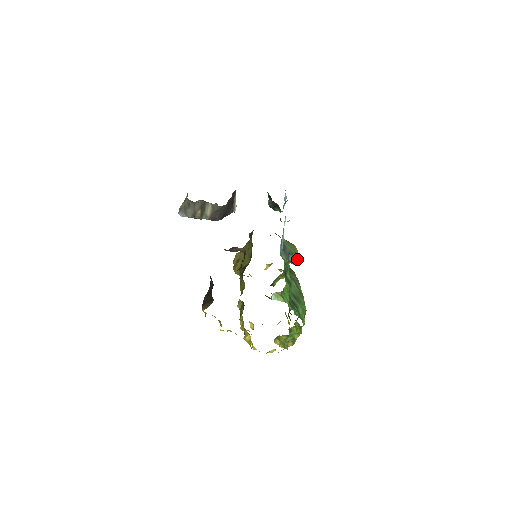
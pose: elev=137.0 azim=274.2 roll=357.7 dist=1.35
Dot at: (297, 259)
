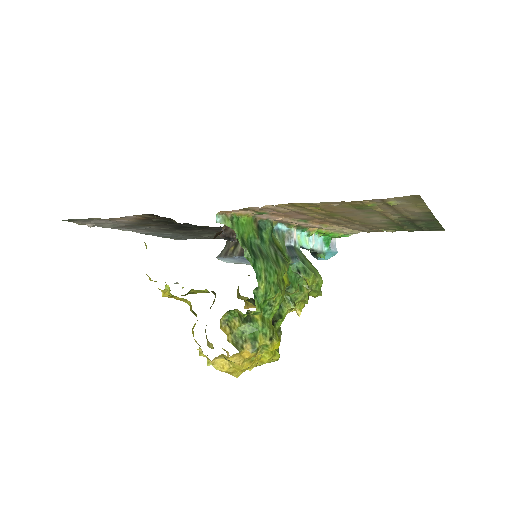
Dot at: (311, 274)
